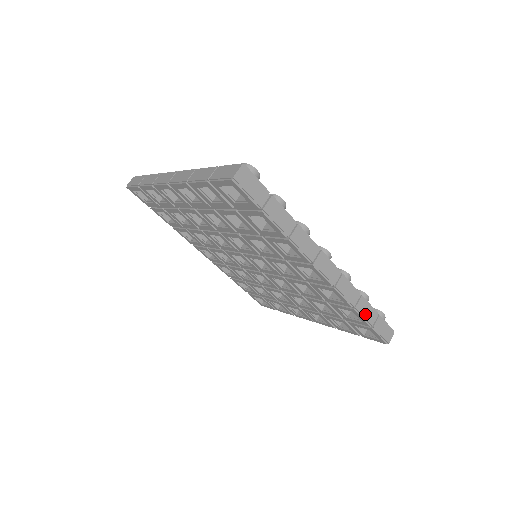
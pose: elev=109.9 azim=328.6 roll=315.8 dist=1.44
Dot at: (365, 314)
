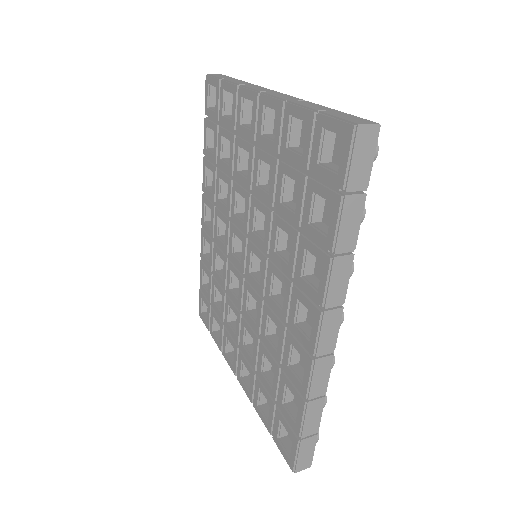
Dot at: (308, 418)
